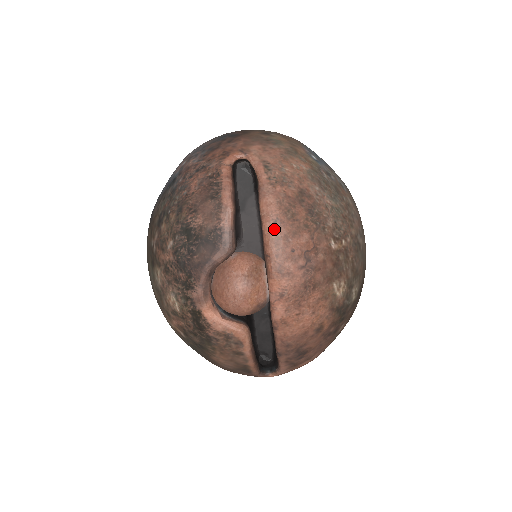
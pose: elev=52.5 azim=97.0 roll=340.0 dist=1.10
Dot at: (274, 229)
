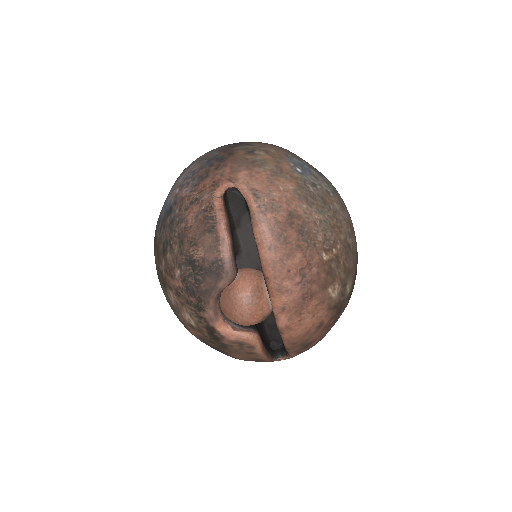
Dot at: (269, 255)
